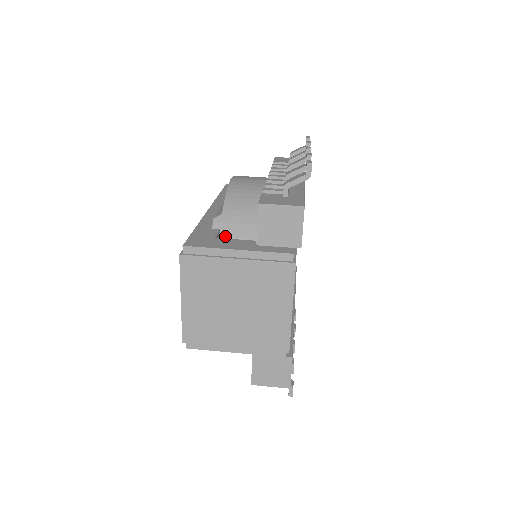
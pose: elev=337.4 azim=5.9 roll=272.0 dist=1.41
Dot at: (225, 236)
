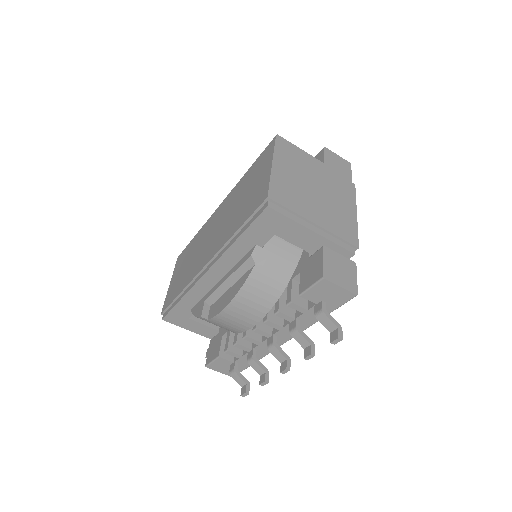
Dot at: occluded
